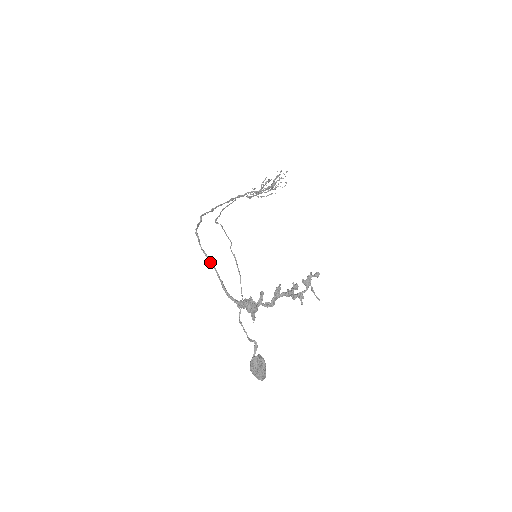
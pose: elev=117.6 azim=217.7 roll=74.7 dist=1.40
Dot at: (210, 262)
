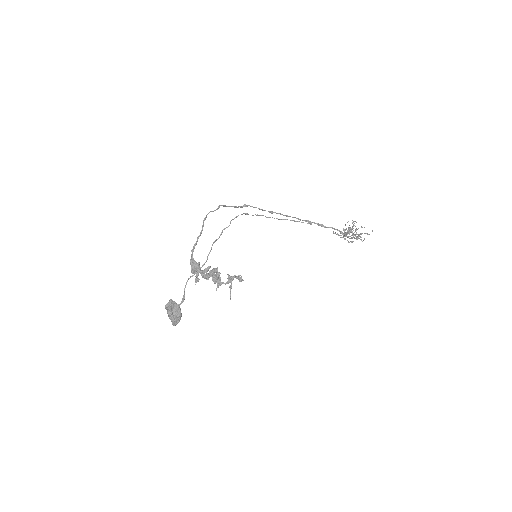
Dot at: (202, 226)
